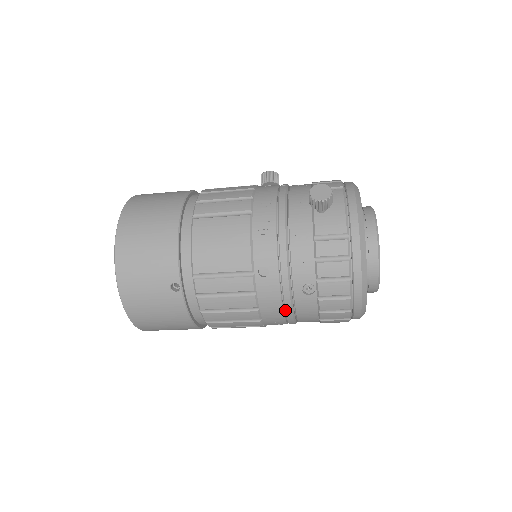
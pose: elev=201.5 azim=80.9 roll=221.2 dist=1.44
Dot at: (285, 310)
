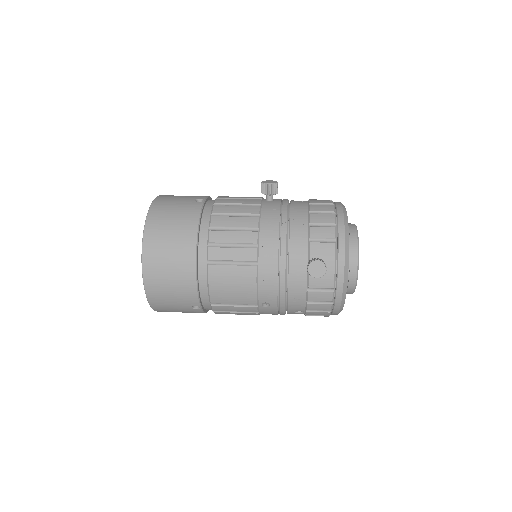
Dot at: occluded
